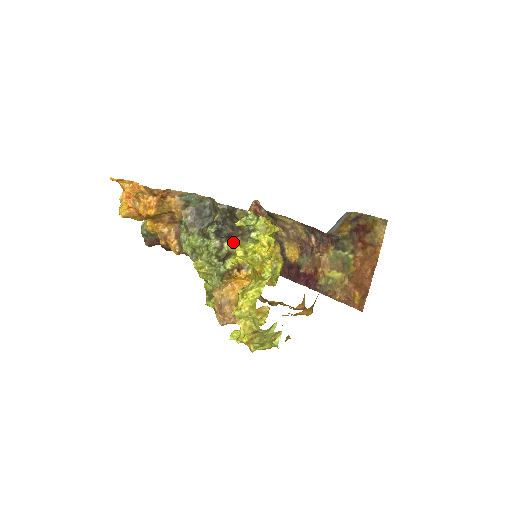
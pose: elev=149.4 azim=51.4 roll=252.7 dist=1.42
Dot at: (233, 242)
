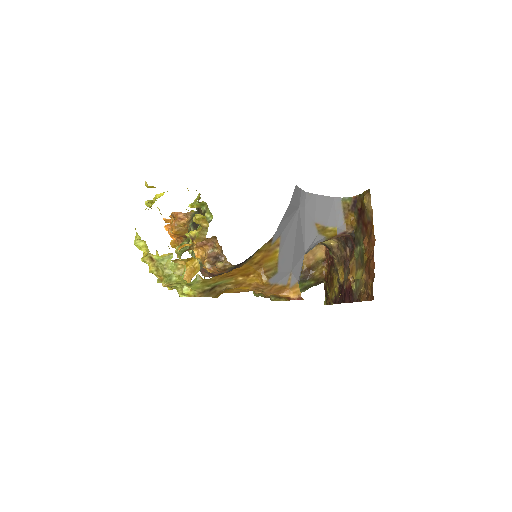
Dot at: (199, 226)
